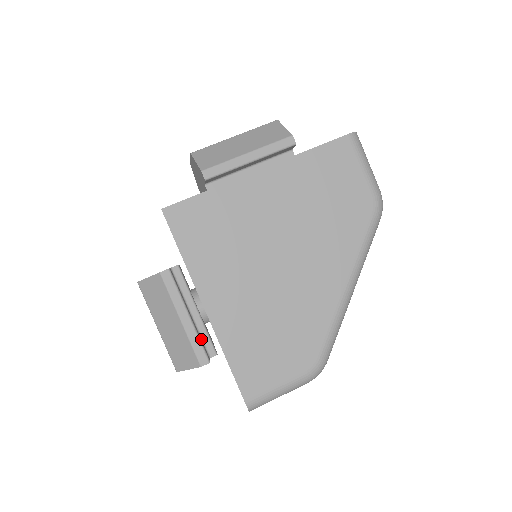
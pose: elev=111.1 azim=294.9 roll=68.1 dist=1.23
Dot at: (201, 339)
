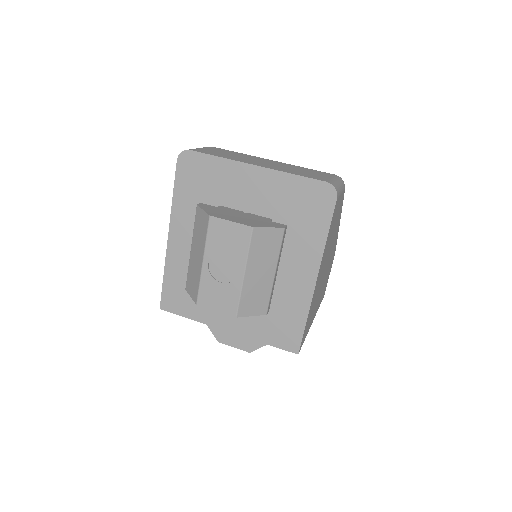
Dot at: occluded
